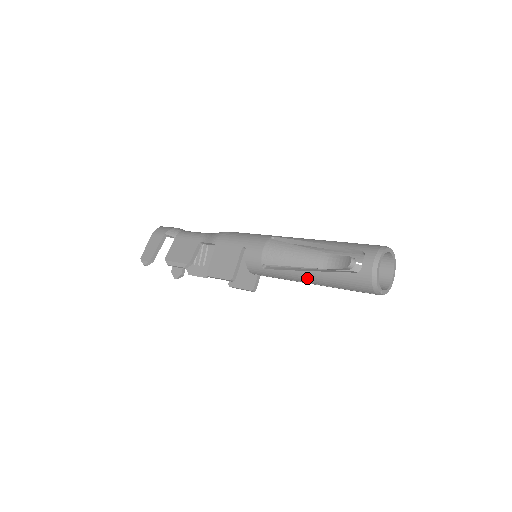
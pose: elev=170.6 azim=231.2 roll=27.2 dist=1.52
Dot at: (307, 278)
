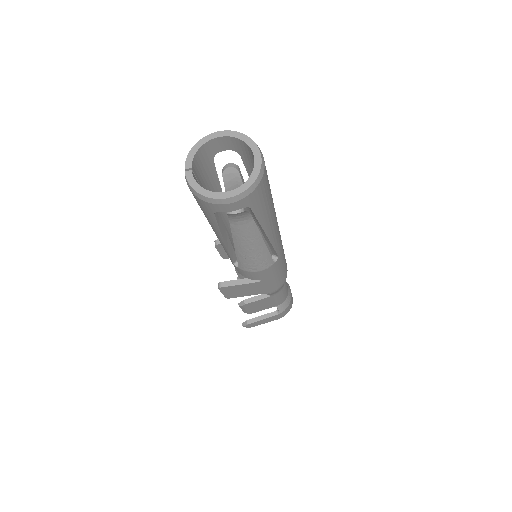
Dot at: occluded
